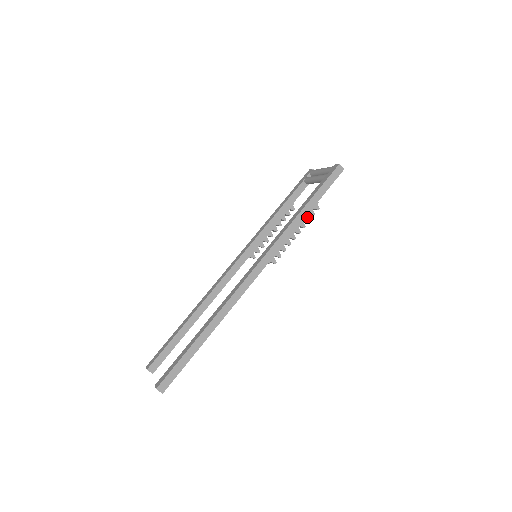
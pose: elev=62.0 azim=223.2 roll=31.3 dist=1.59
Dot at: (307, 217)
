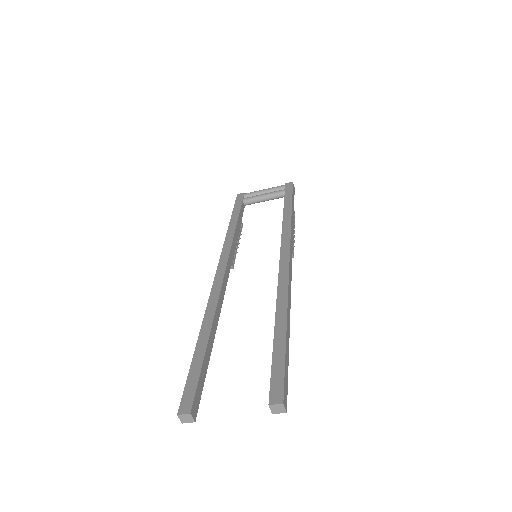
Dot at: (294, 219)
